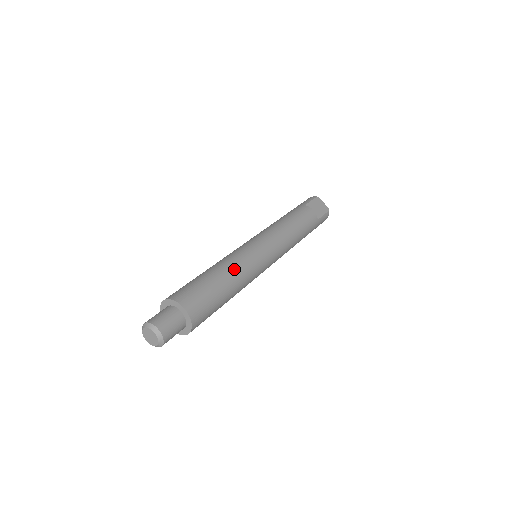
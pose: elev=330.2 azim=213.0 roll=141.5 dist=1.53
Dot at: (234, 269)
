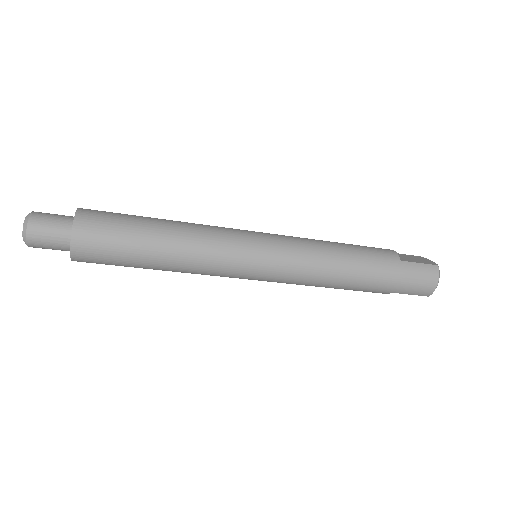
Dot at: (187, 223)
